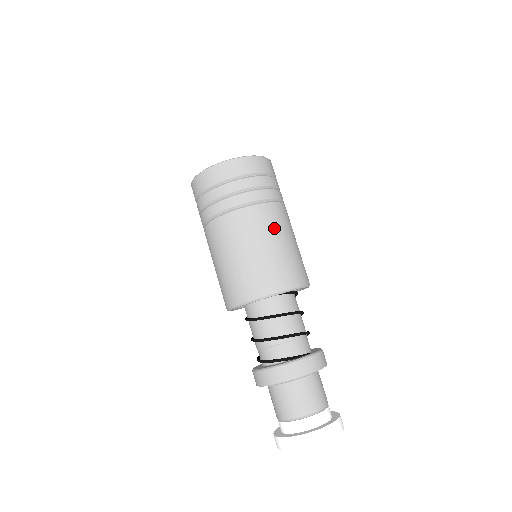
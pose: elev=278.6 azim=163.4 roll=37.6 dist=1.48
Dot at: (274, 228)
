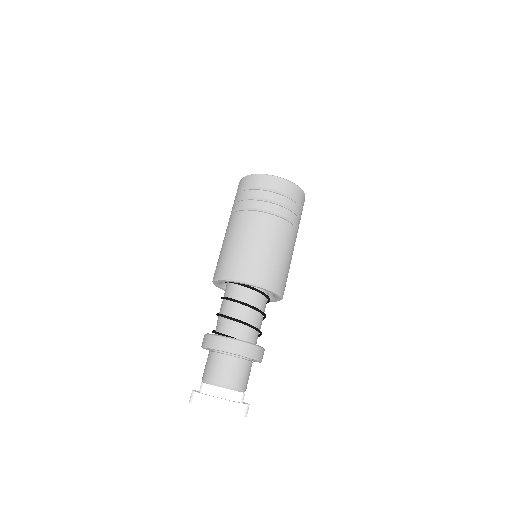
Dot at: (257, 232)
